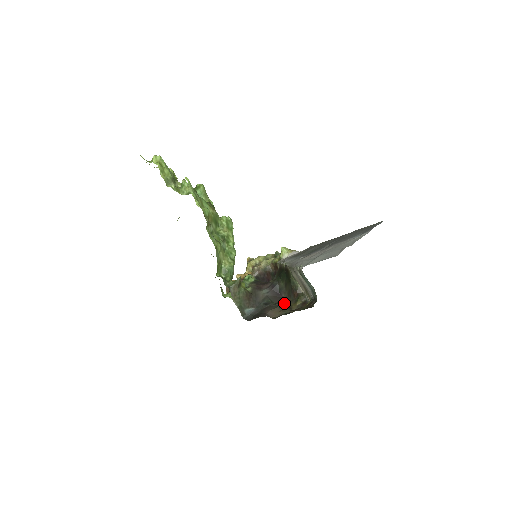
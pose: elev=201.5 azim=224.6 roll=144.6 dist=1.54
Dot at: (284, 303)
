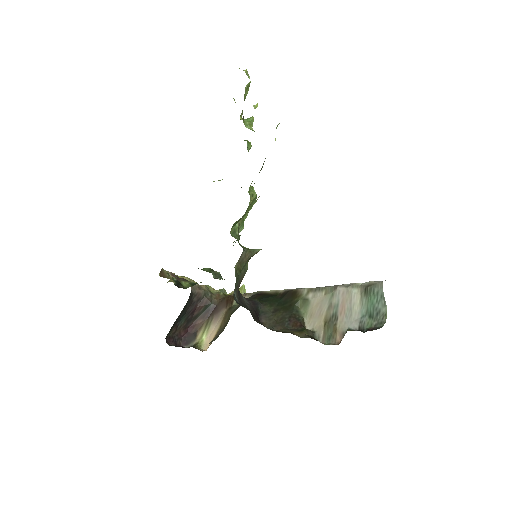
Dot at: occluded
